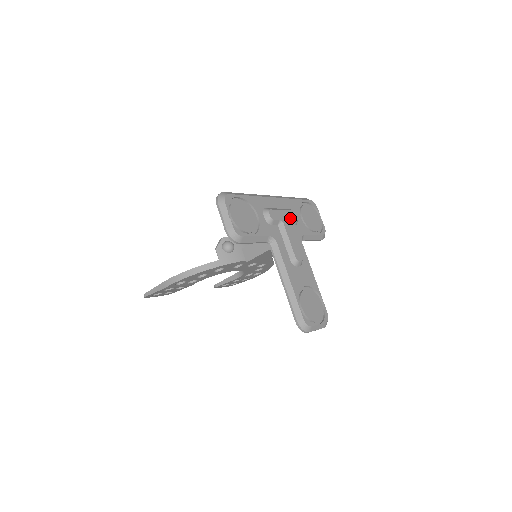
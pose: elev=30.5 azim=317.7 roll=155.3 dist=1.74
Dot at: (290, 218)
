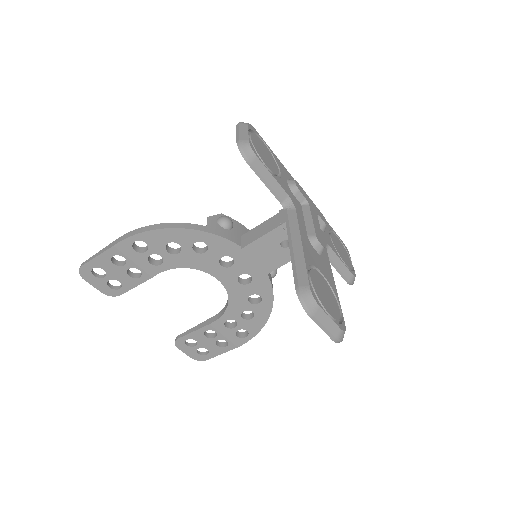
Dot at: (318, 213)
